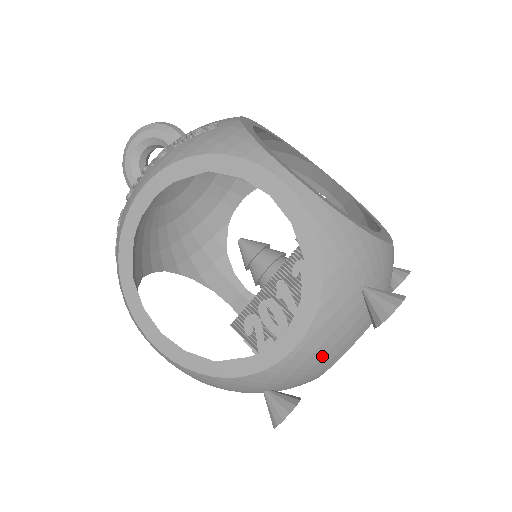
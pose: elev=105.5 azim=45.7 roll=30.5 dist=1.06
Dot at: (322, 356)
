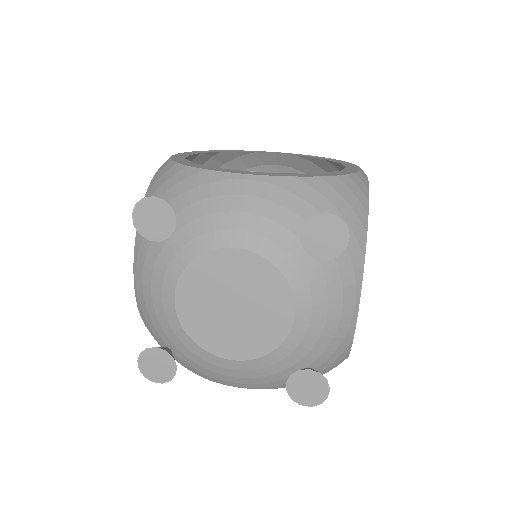
Dot at: (150, 286)
